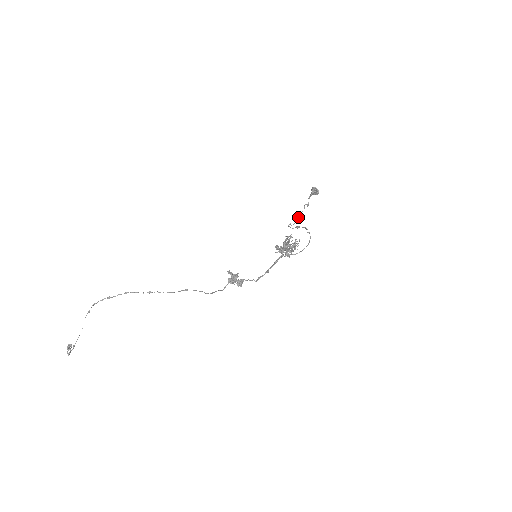
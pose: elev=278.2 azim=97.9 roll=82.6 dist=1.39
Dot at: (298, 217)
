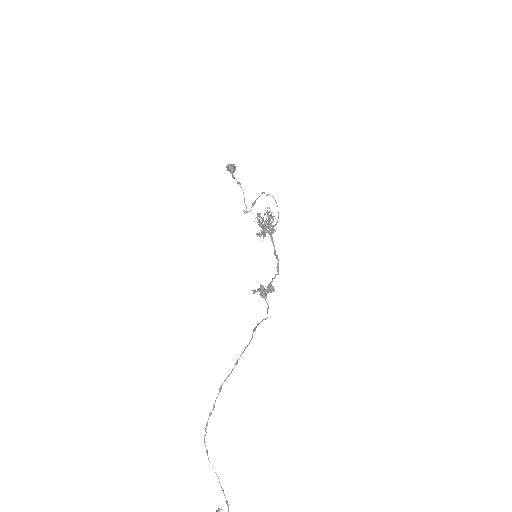
Dot at: (244, 199)
